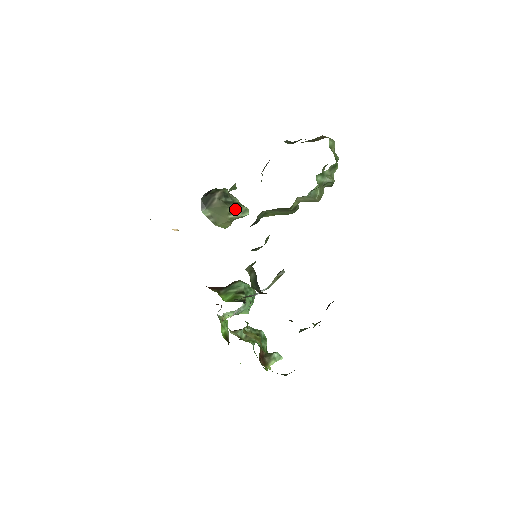
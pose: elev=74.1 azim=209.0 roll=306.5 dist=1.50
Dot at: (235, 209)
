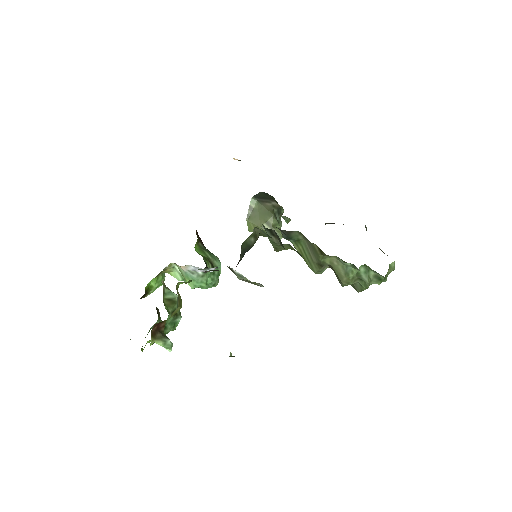
Dot at: (274, 225)
